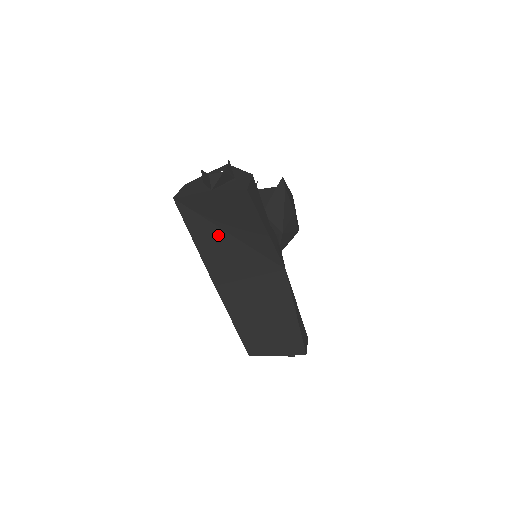
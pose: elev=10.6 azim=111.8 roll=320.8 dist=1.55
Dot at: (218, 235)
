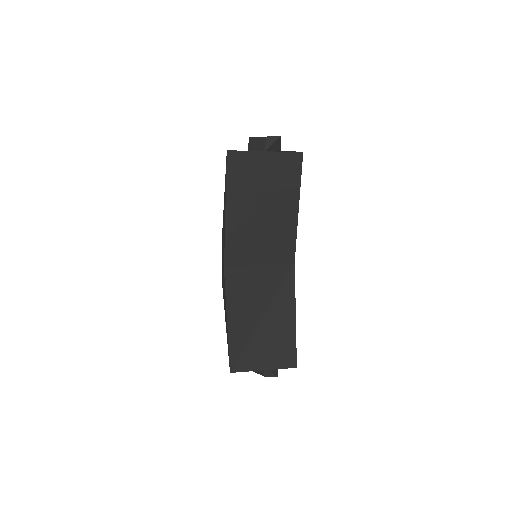
Dot at: (250, 205)
